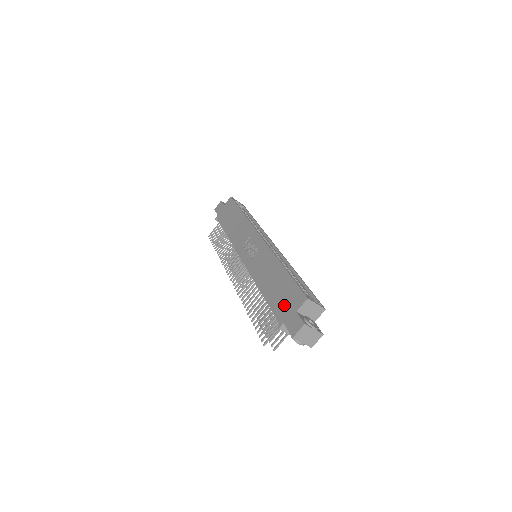
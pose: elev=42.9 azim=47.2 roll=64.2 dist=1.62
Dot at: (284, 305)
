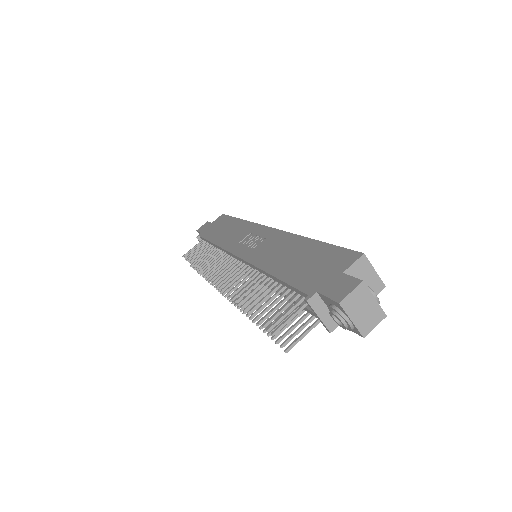
Dot at: (316, 273)
